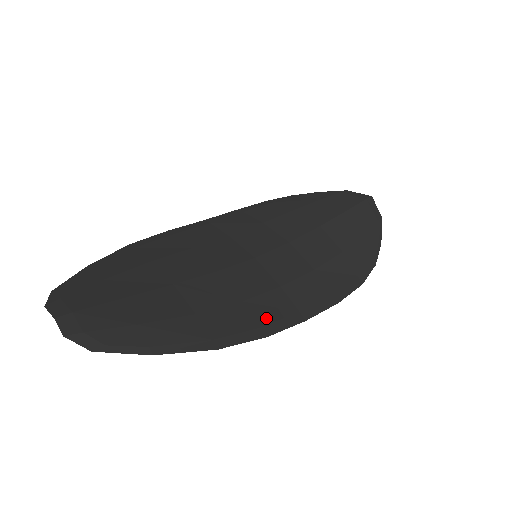
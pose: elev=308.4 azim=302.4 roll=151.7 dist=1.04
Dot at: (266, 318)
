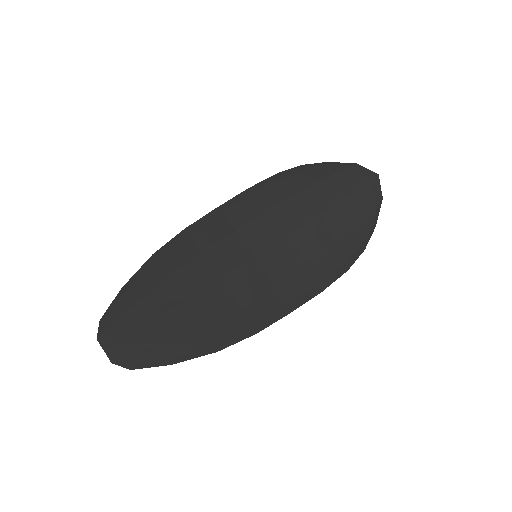
Dot at: (257, 318)
